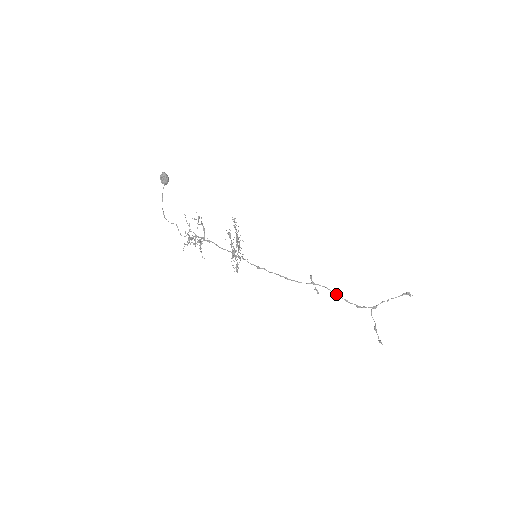
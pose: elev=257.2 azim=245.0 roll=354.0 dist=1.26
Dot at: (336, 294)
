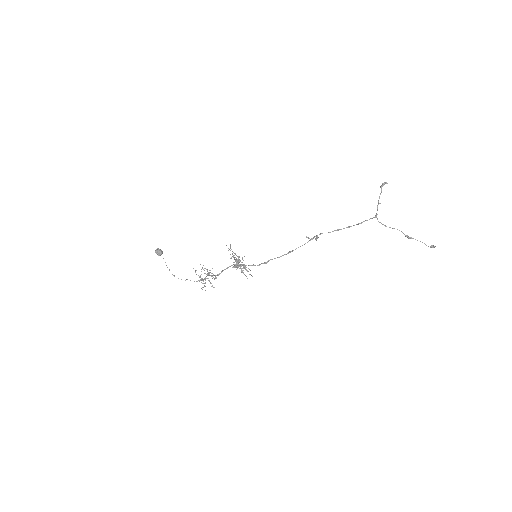
Dot at: (335, 230)
